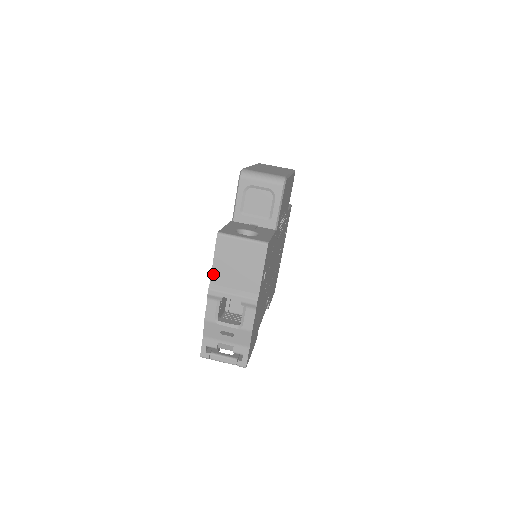
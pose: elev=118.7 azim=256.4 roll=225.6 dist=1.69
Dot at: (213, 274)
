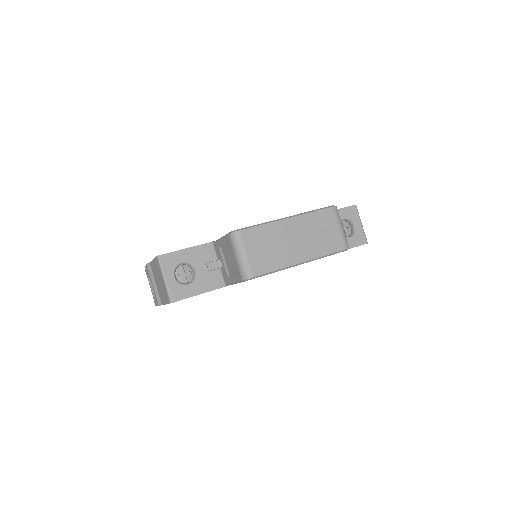
Dot at: (151, 263)
